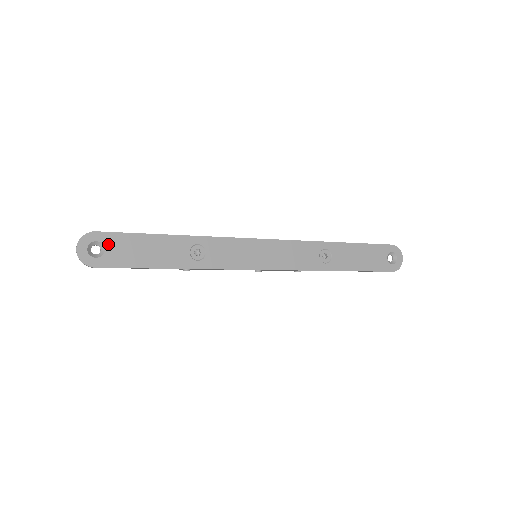
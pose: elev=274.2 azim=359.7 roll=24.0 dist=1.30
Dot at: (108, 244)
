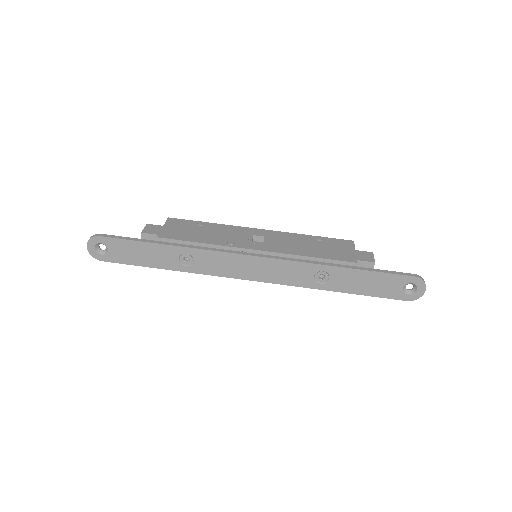
Dot at: (110, 246)
